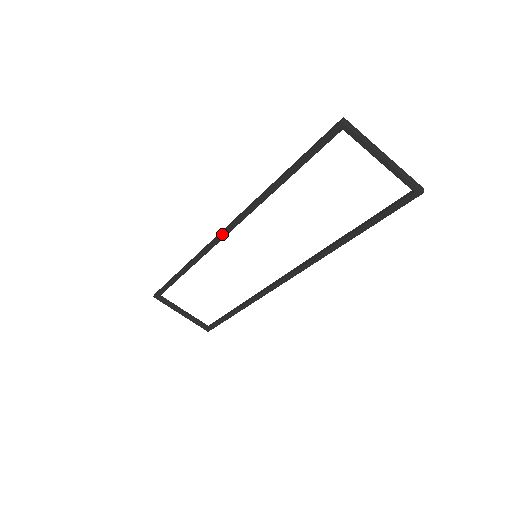
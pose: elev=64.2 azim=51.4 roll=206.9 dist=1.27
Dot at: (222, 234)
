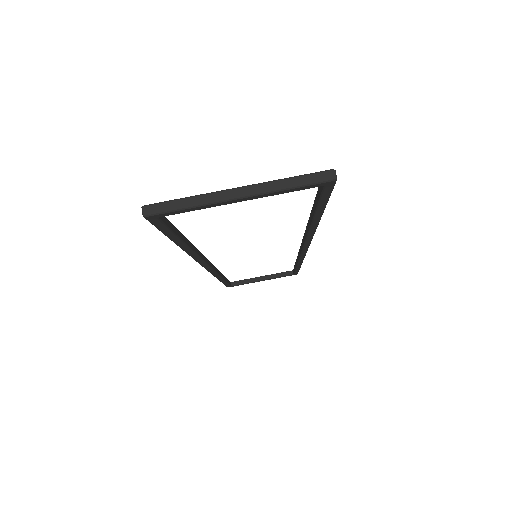
Dot at: (206, 269)
